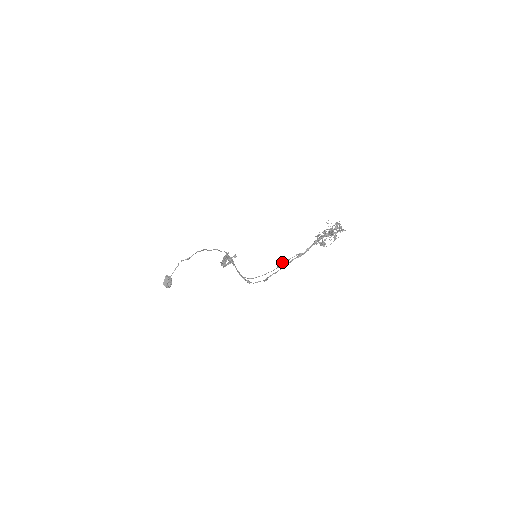
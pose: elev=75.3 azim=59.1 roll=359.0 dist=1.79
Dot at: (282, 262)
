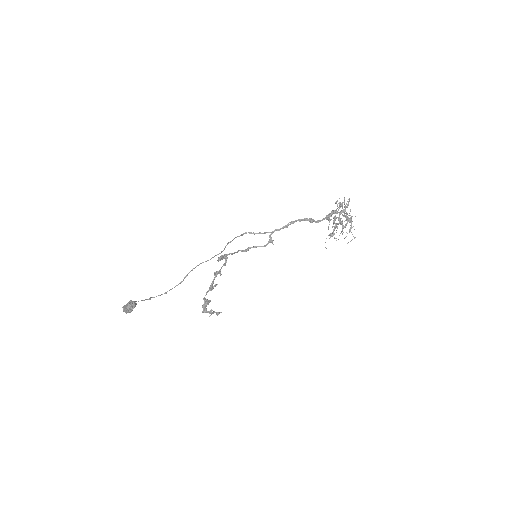
Dot at: (292, 221)
